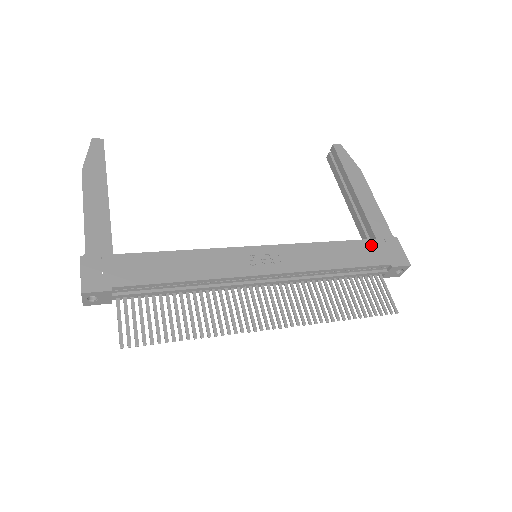
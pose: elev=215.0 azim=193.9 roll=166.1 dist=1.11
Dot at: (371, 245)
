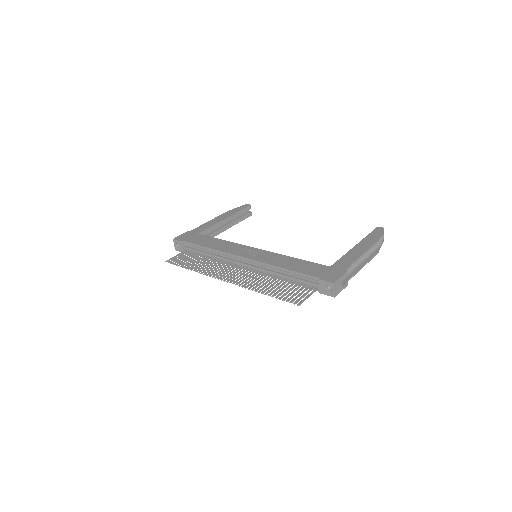
Dot at: (321, 267)
